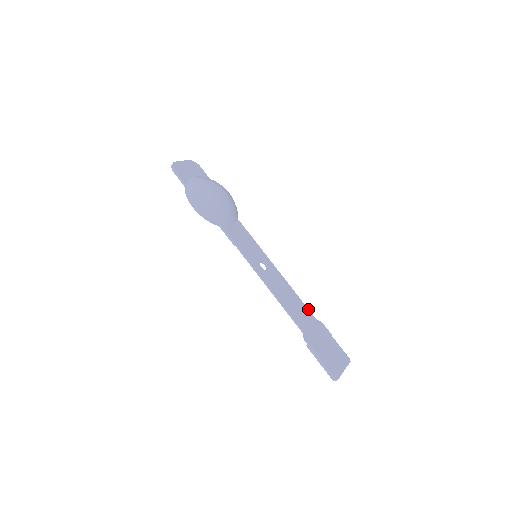
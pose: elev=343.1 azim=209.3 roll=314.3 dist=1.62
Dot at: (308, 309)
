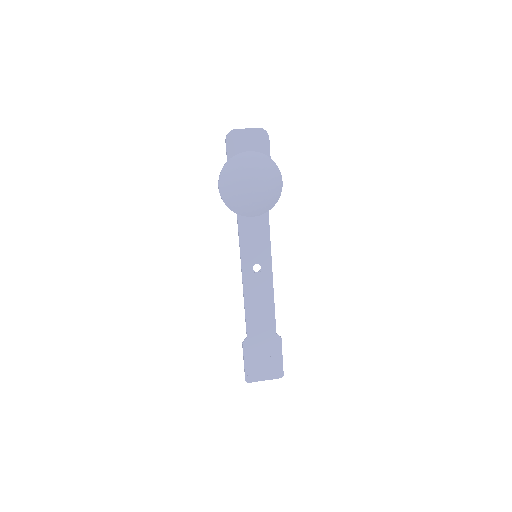
Dot at: (275, 322)
